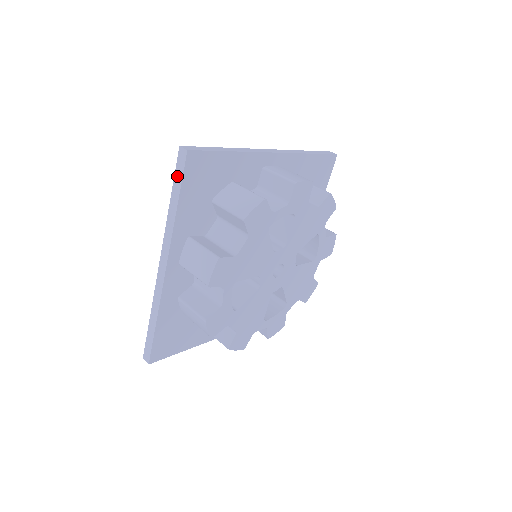
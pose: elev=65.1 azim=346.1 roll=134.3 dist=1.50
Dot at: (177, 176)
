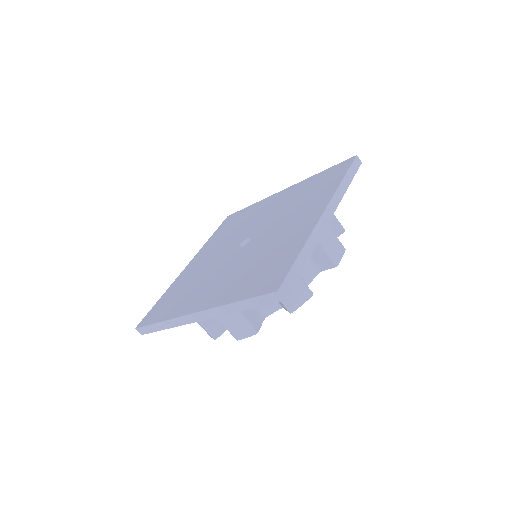
Dot at: (259, 300)
